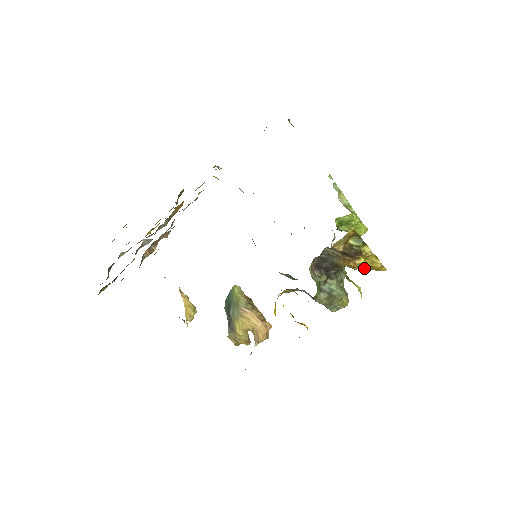
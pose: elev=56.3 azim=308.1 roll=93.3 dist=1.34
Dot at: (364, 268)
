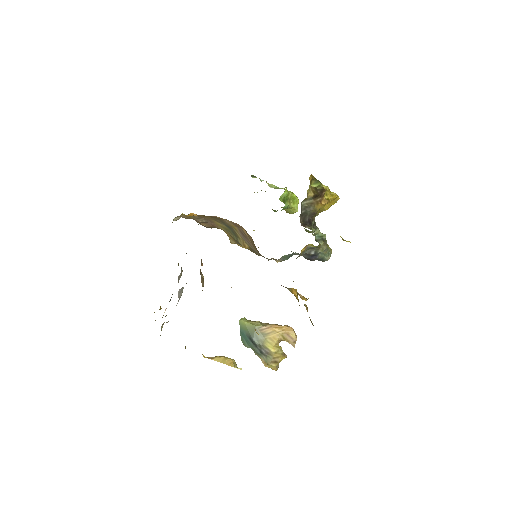
Dot at: (326, 208)
